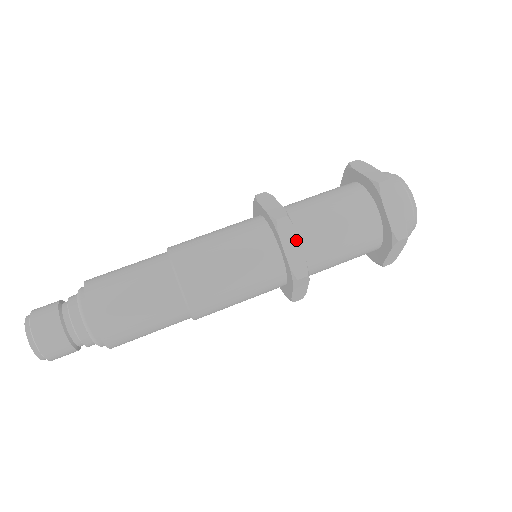
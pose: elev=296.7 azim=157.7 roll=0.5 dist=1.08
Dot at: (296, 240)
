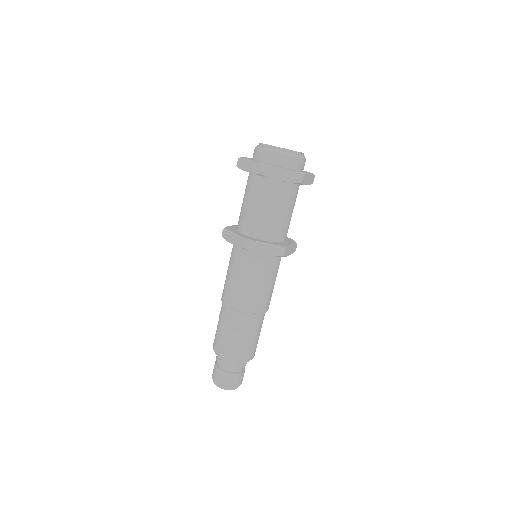
Dot at: (262, 244)
